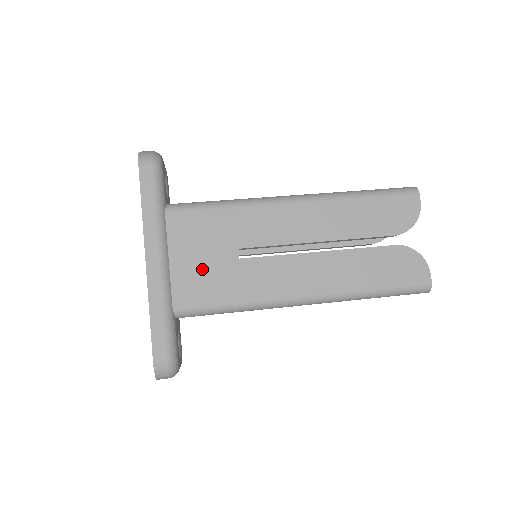
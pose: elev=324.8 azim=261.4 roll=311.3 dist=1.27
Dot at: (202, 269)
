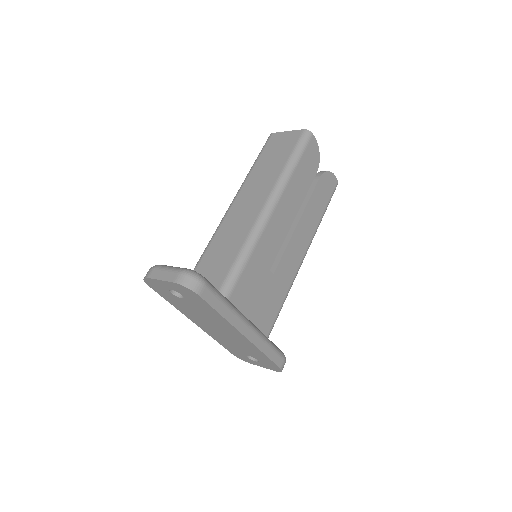
Dot at: (264, 302)
